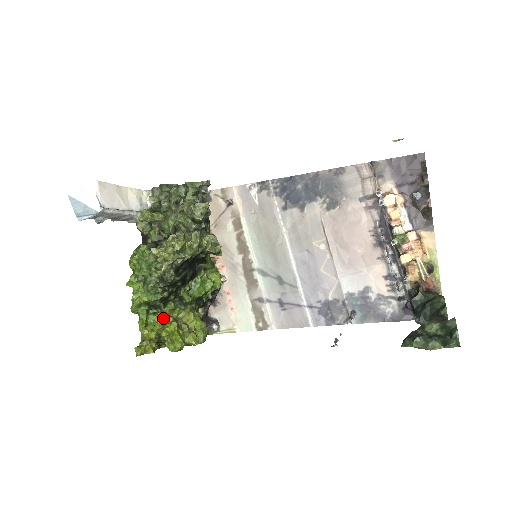
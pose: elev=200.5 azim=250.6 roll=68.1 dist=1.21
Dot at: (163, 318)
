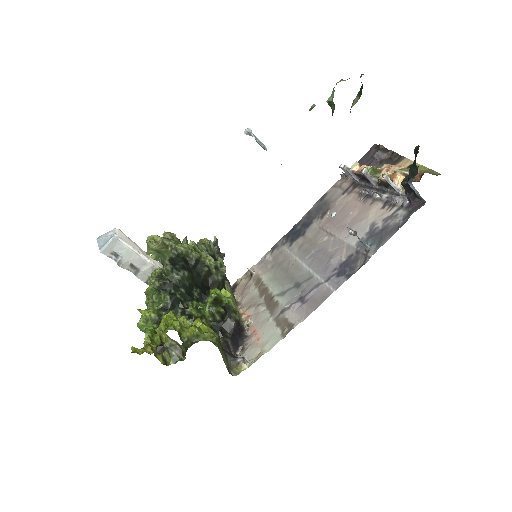
Dot at: occluded
